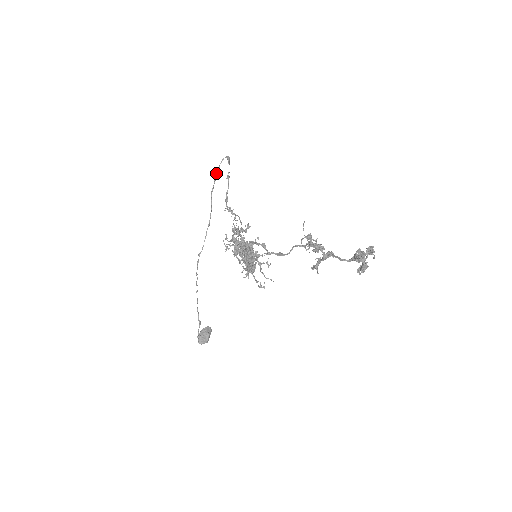
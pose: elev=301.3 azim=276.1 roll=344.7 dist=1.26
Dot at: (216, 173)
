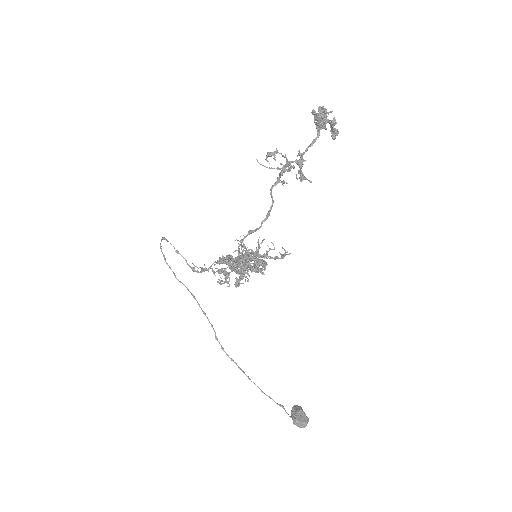
Dot at: (165, 261)
